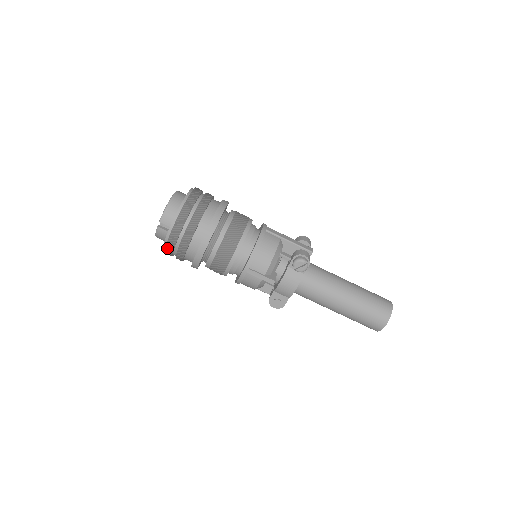
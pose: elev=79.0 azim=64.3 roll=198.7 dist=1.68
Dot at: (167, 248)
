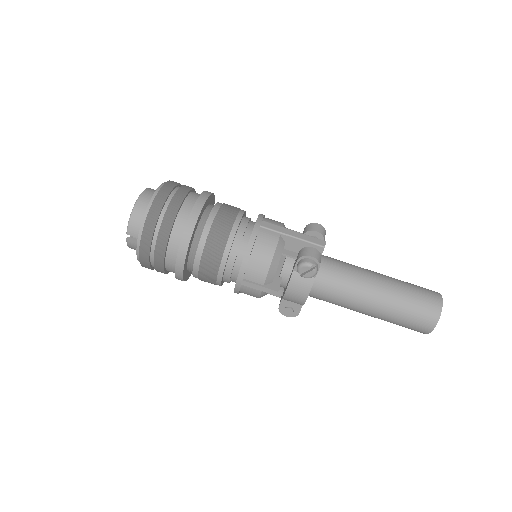
Dot at: (142, 264)
